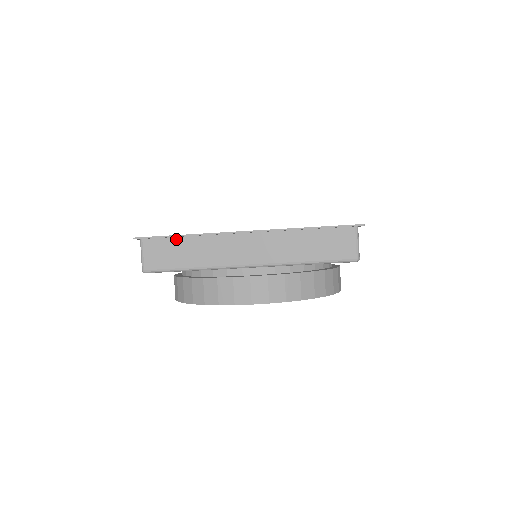
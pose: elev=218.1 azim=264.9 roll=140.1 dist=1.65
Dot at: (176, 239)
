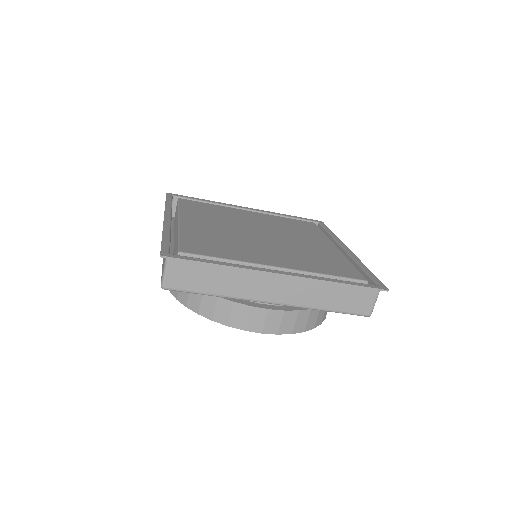
Dot at: (207, 264)
